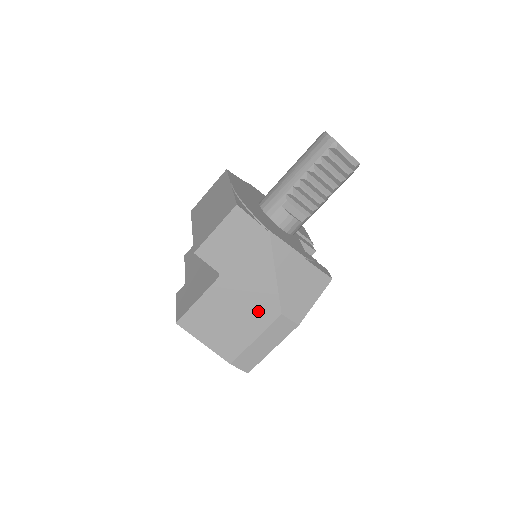
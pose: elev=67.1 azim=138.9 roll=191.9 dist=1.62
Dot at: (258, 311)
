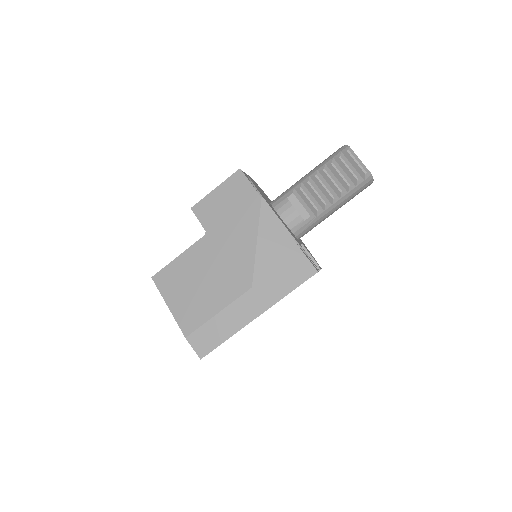
Dot at: (230, 279)
